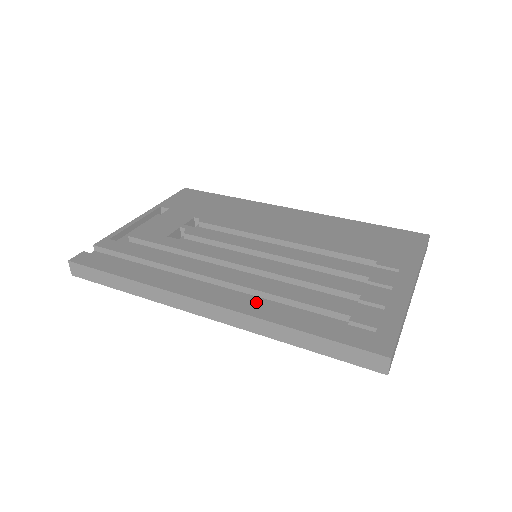
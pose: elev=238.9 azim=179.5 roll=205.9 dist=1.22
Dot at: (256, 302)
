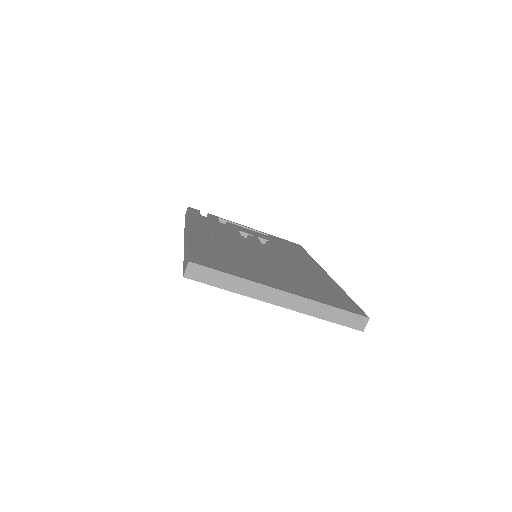
Dot at: (203, 238)
